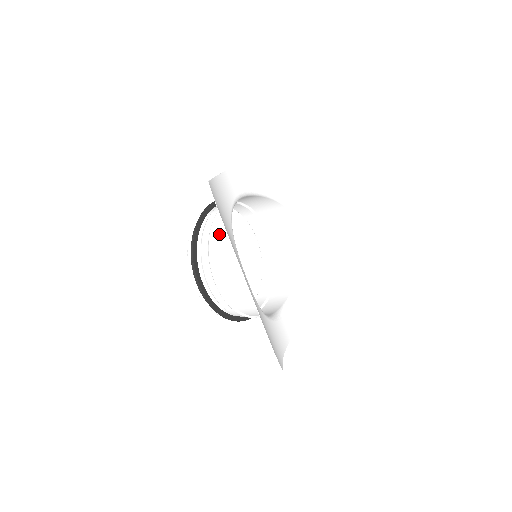
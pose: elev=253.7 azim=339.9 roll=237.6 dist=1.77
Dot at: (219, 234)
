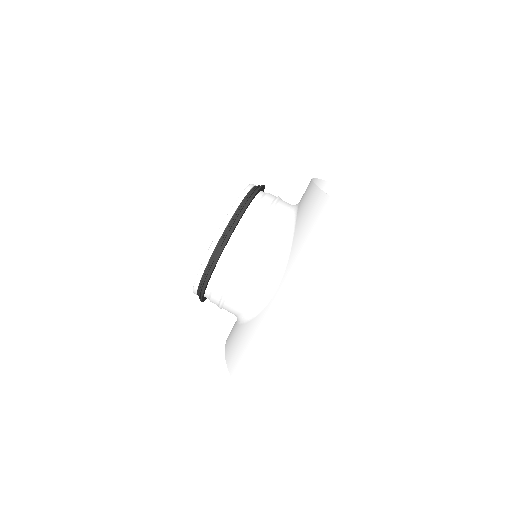
Dot at: (273, 229)
